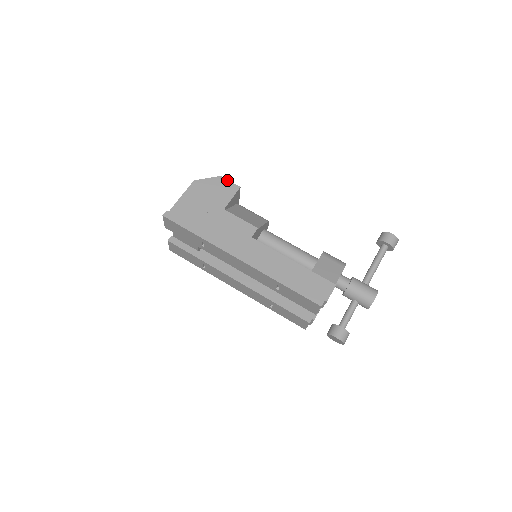
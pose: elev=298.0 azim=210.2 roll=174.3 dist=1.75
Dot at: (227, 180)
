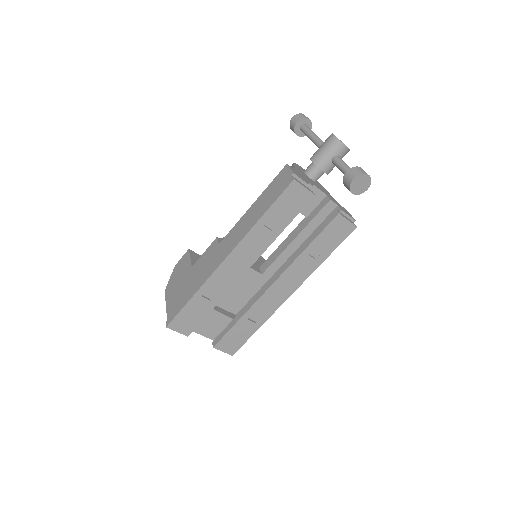
Dot at: (179, 260)
